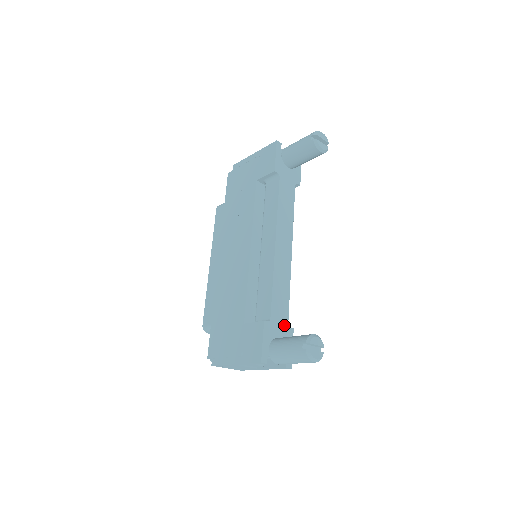
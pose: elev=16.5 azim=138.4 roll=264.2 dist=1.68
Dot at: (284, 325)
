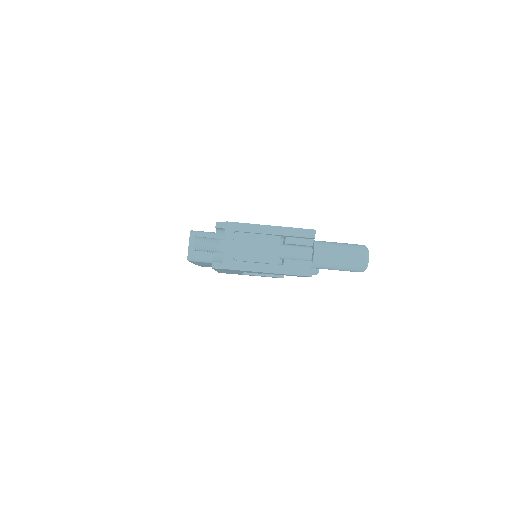
Dot at: occluded
